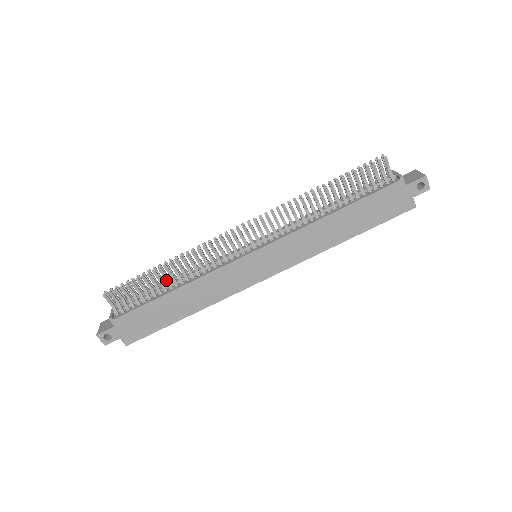
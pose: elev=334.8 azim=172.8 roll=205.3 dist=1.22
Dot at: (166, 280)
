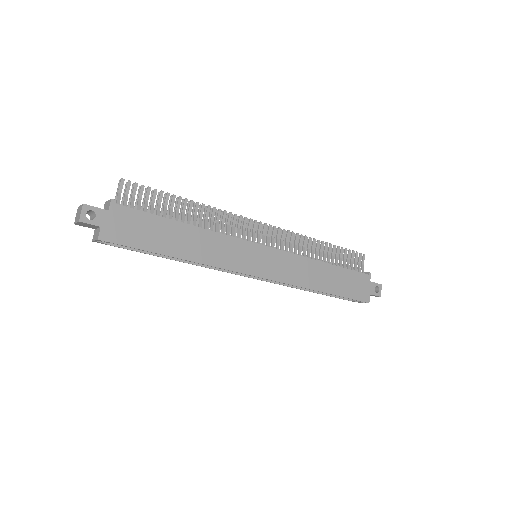
Dot at: (183, 213)
